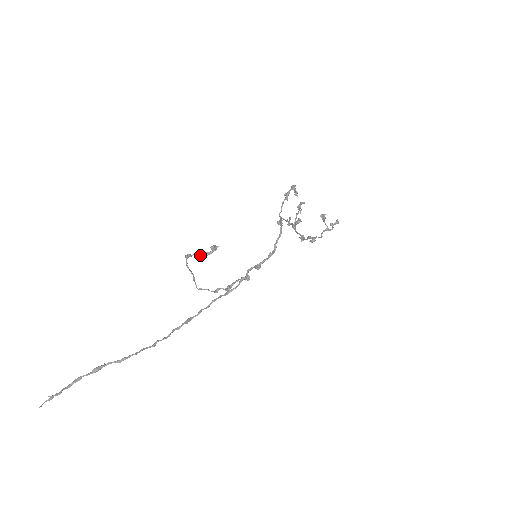
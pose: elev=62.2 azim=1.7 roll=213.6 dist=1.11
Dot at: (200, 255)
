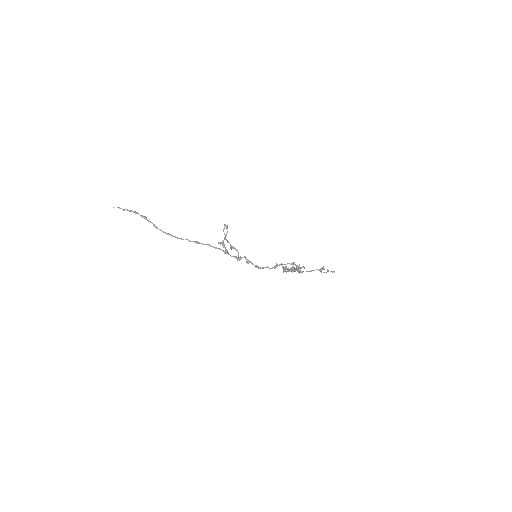
Dot at: (220, 244)
